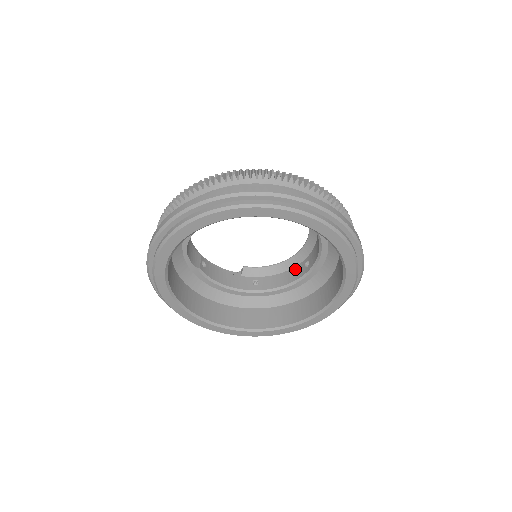
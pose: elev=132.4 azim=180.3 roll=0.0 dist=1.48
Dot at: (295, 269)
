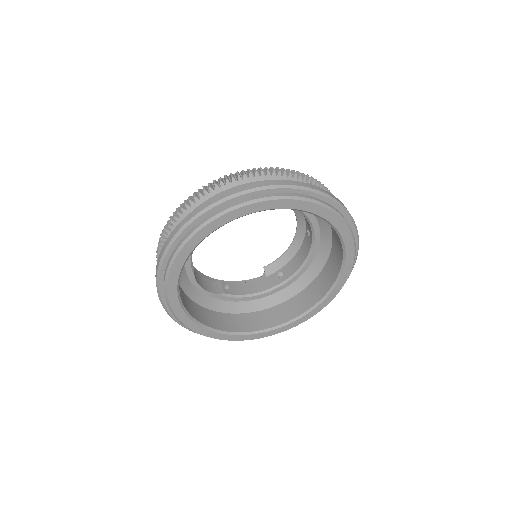
Dot at: (304, 243)
